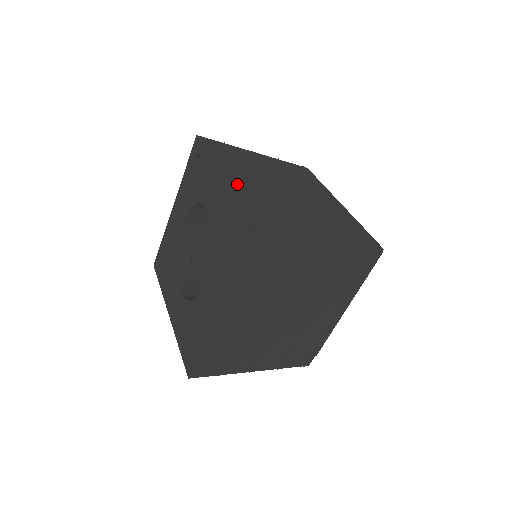
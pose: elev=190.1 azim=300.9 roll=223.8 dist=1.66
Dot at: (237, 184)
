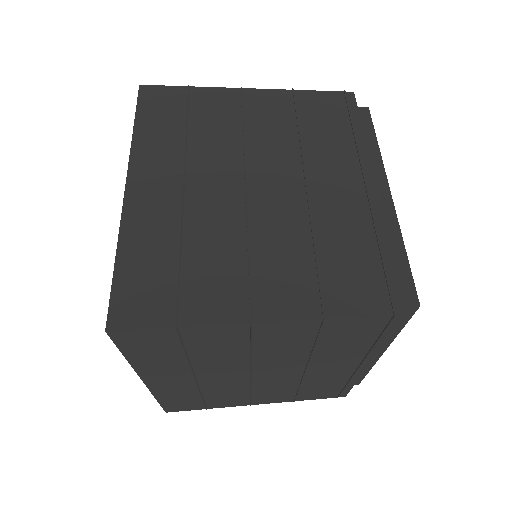
Dot at: (143, 203)
